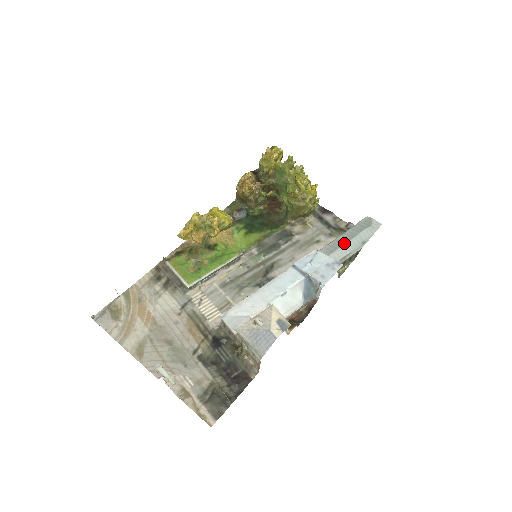
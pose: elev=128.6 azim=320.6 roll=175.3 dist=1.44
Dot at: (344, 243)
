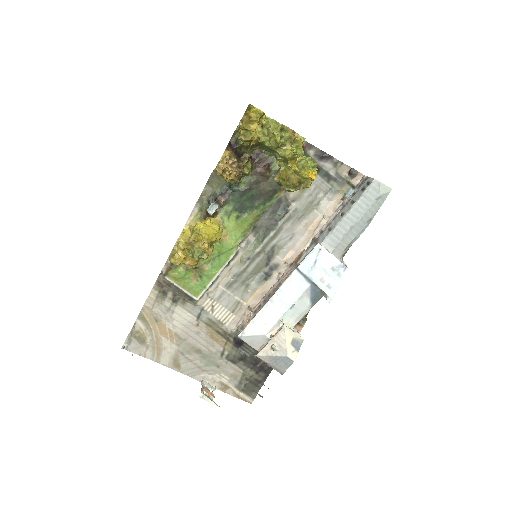
Dot at: (349, 230)
